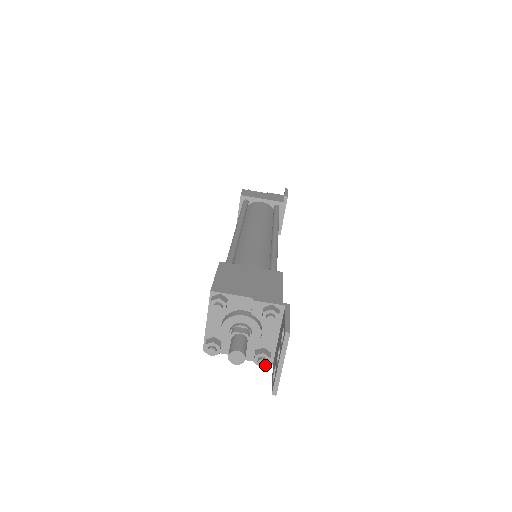
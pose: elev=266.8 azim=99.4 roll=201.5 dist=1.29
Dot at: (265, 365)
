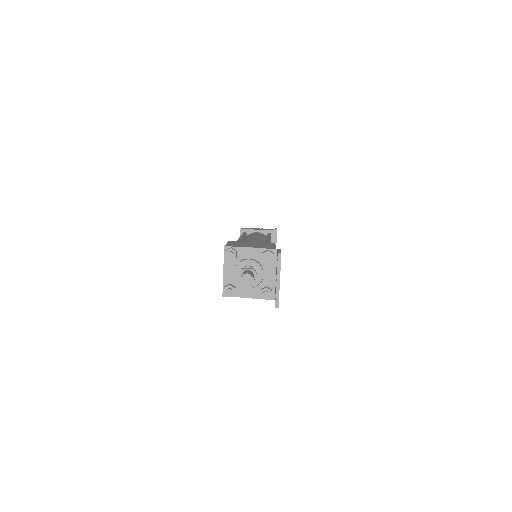
Dot at: (269, 298)
